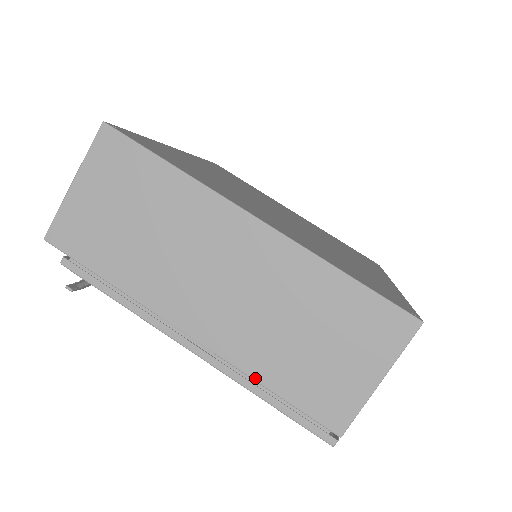
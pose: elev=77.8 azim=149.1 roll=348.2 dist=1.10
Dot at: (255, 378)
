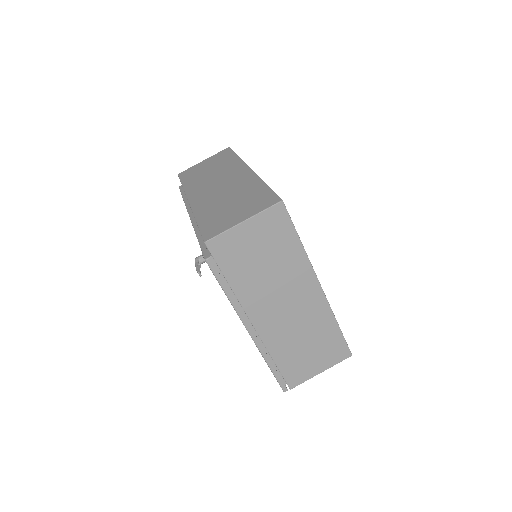
Dot at: (271, 355)
